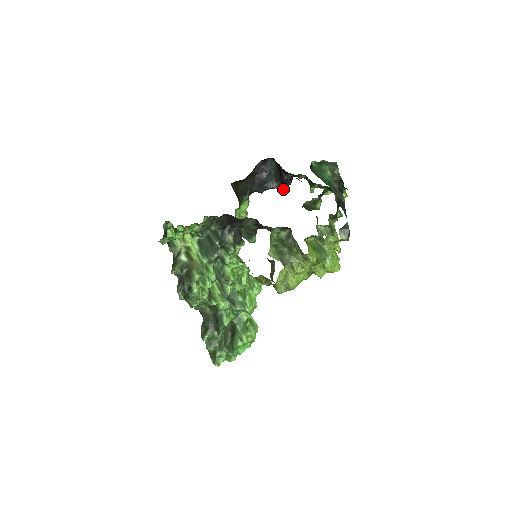
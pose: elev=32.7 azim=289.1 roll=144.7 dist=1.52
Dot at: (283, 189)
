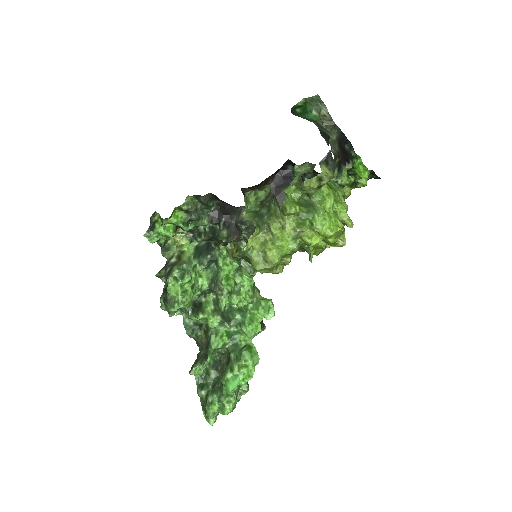
Dot at: occluded
